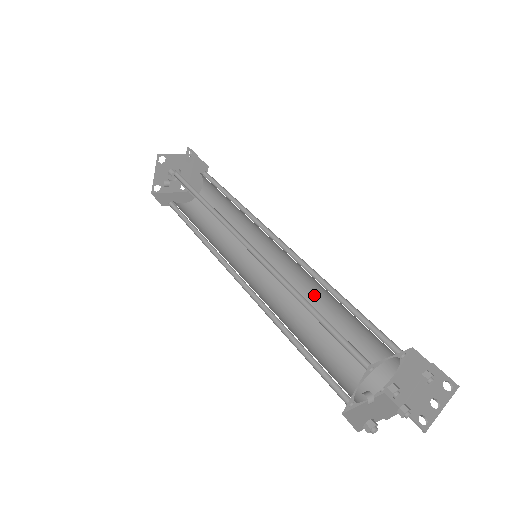
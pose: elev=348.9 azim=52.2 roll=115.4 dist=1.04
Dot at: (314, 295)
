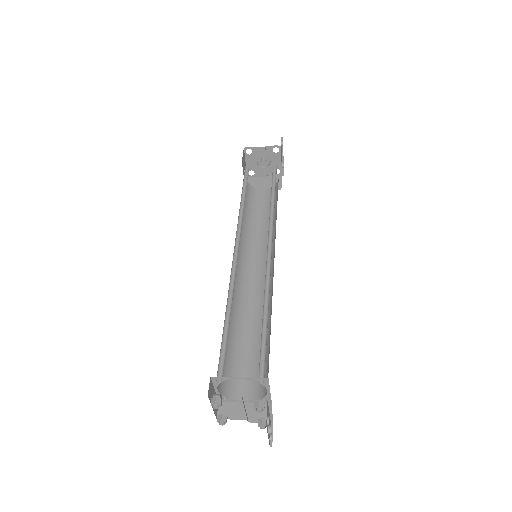
Dot at: occluded
